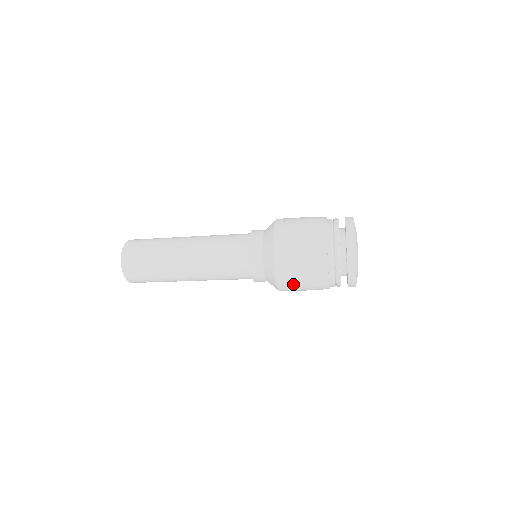
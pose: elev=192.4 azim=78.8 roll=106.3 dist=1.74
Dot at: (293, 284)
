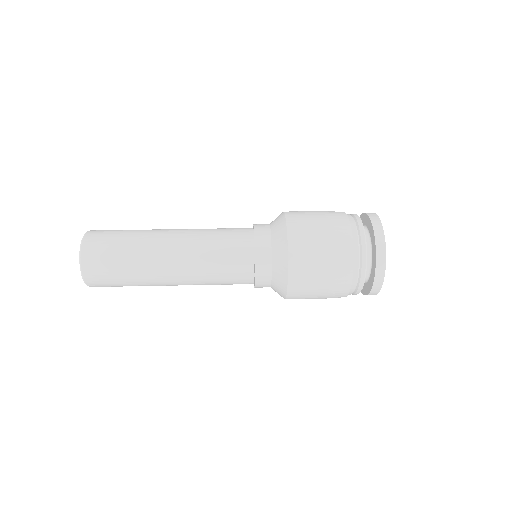
Dot at: occluded
